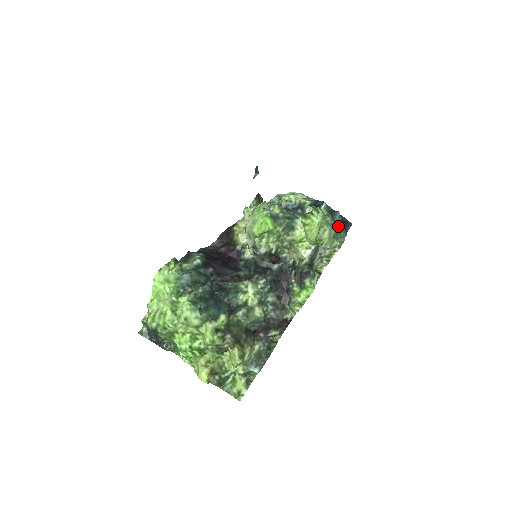
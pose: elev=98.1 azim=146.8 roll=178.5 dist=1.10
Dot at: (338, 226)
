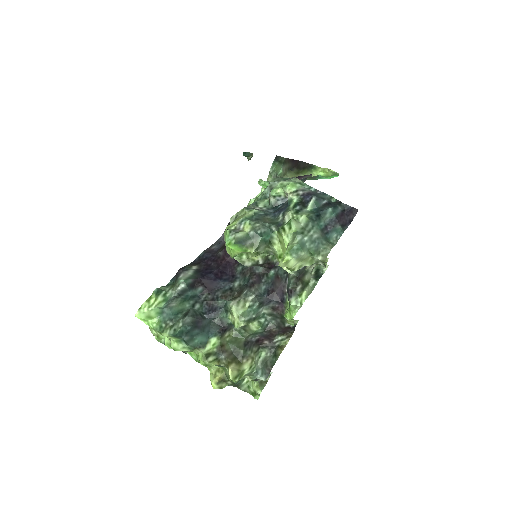
Dot at: (330, 226)
